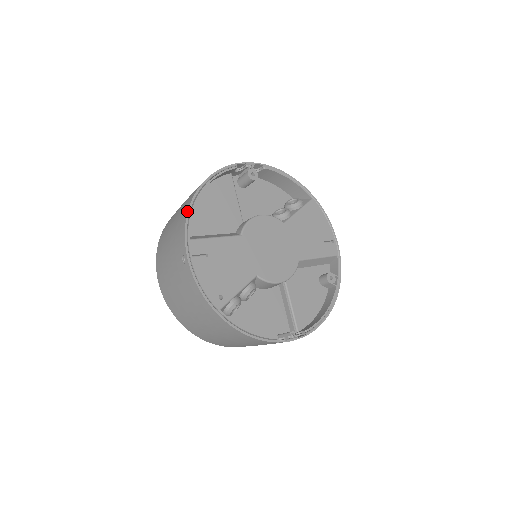
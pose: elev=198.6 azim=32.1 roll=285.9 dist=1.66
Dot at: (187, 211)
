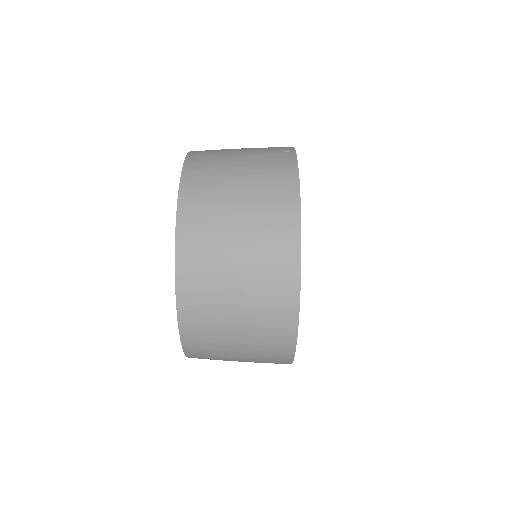
Dot at: occluded
